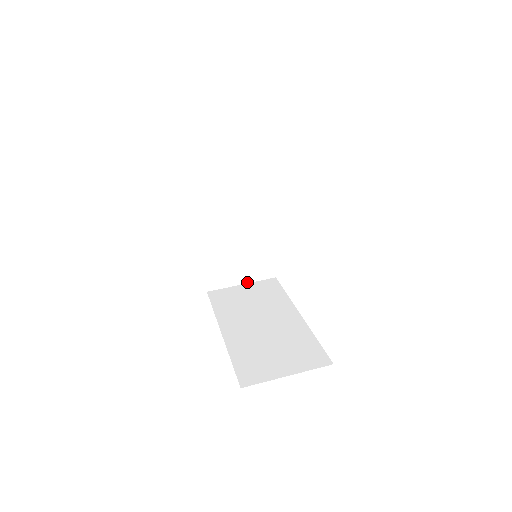
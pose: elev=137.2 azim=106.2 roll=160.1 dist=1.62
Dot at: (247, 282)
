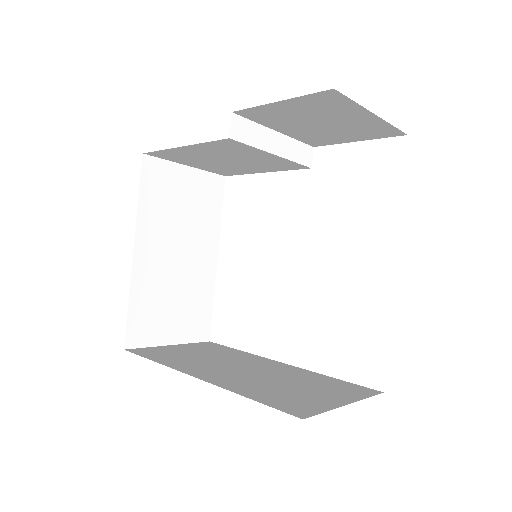
Dot at: (177, 342)
